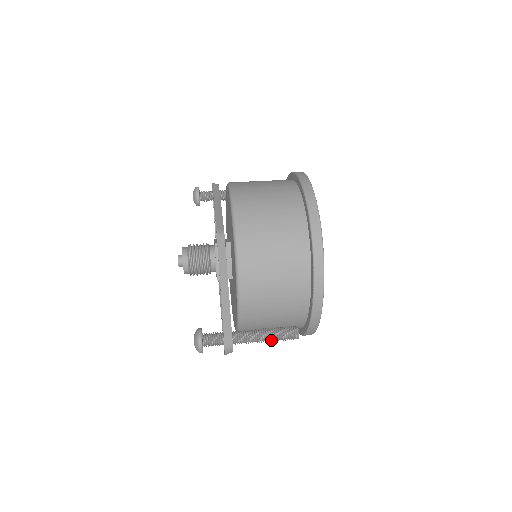
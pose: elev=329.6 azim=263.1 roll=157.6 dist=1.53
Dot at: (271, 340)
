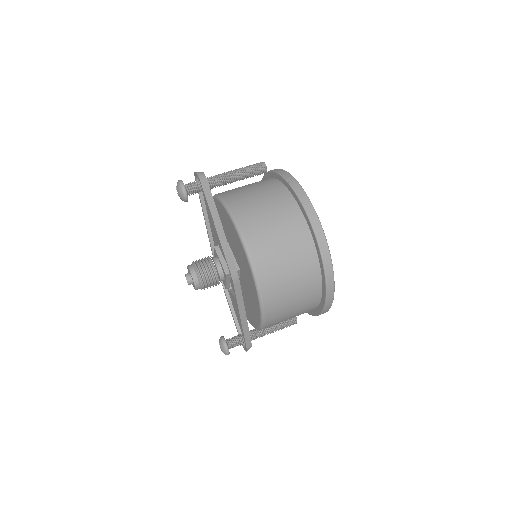
Dot at: occluded
